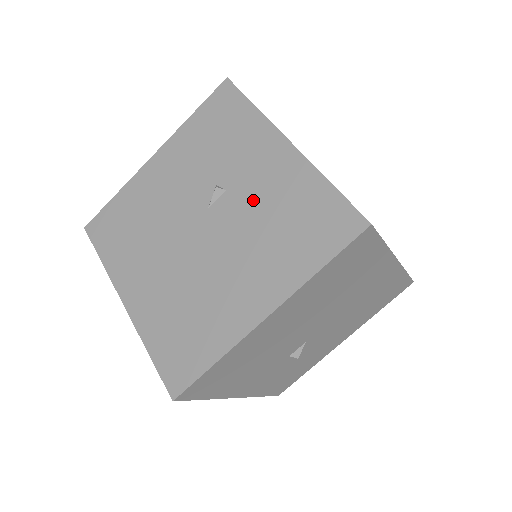
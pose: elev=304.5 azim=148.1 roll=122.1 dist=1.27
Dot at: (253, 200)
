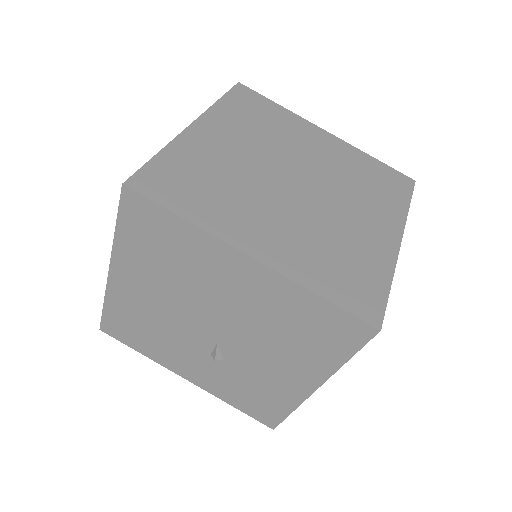
Dot at: occluded
